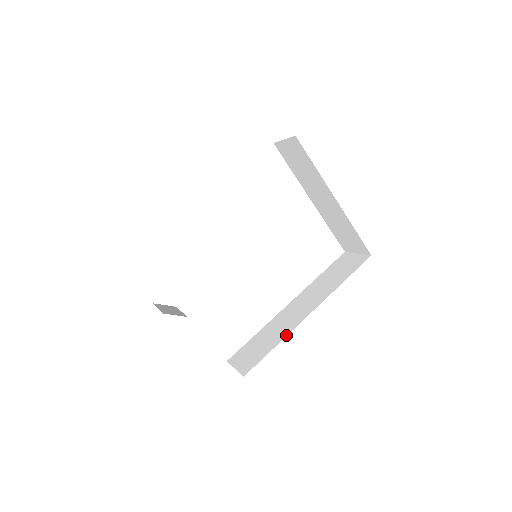
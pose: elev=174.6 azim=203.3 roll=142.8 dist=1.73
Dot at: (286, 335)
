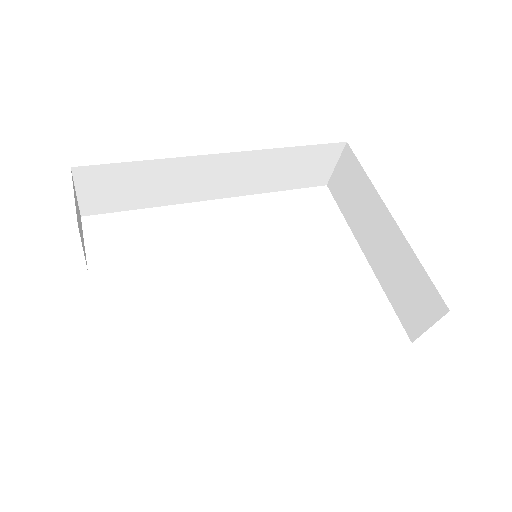
Dot at: occluded
